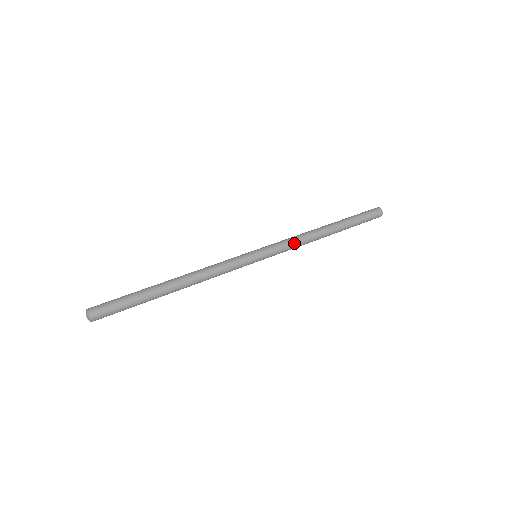
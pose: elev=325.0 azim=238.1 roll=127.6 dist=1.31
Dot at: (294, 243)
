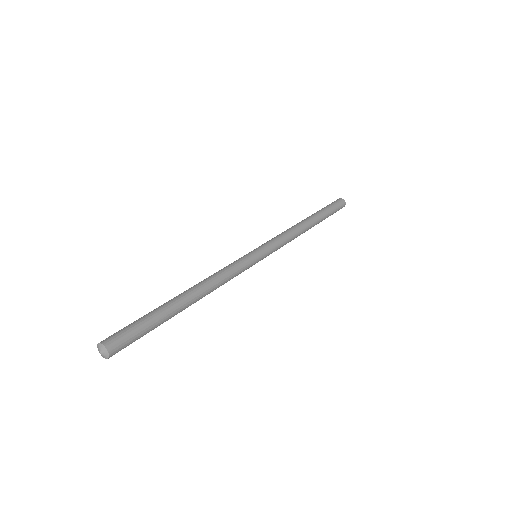
Dot at: (287, 241)
